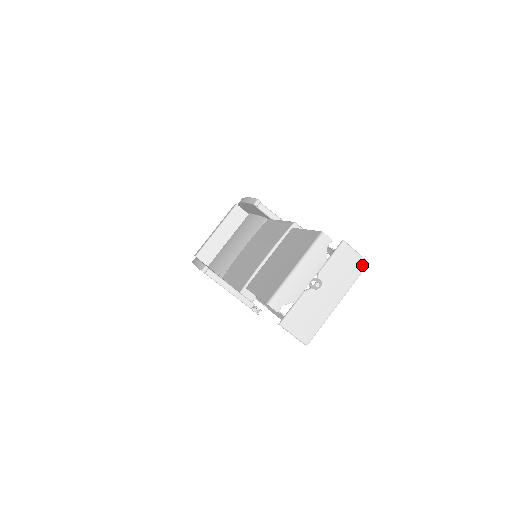
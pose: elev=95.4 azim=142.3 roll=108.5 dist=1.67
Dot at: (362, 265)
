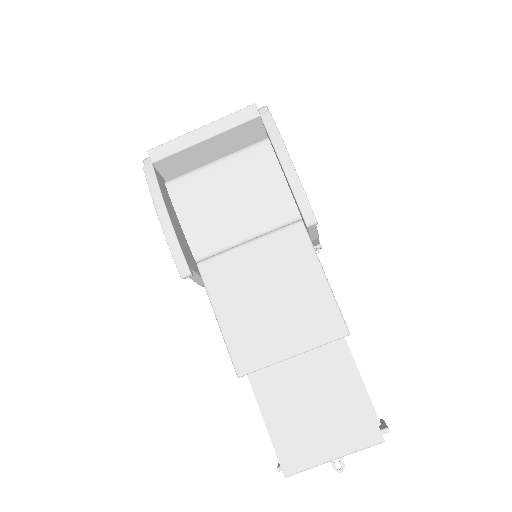
Dot at: occluded
